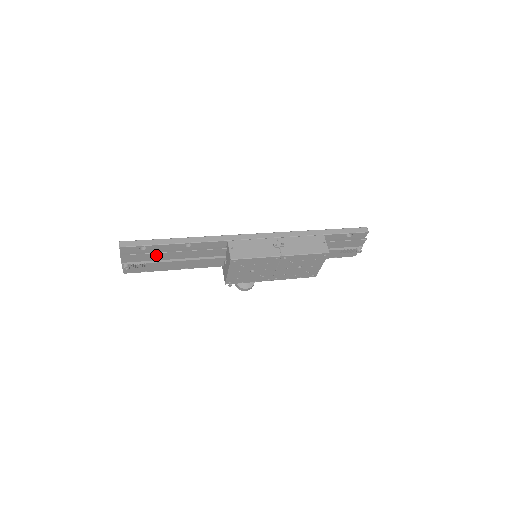
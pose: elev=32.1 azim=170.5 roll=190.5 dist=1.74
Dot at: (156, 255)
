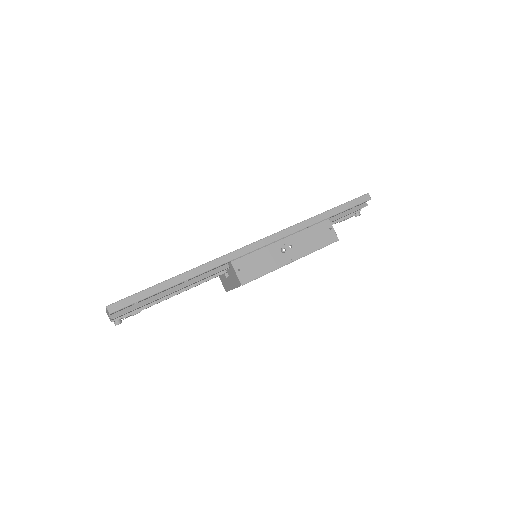
Dot at: occluded
